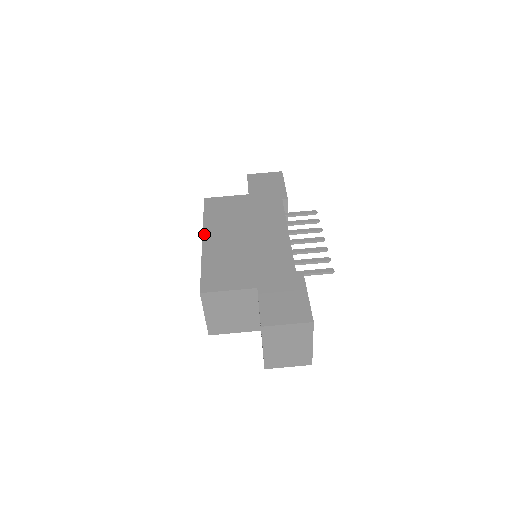
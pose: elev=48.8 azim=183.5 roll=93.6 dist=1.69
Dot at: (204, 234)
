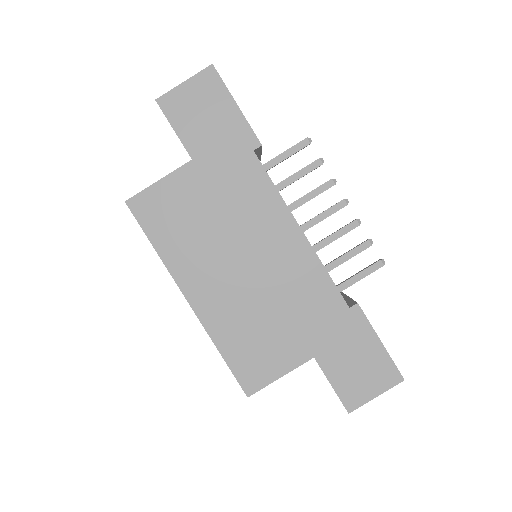
Dot at: (182, 289)
